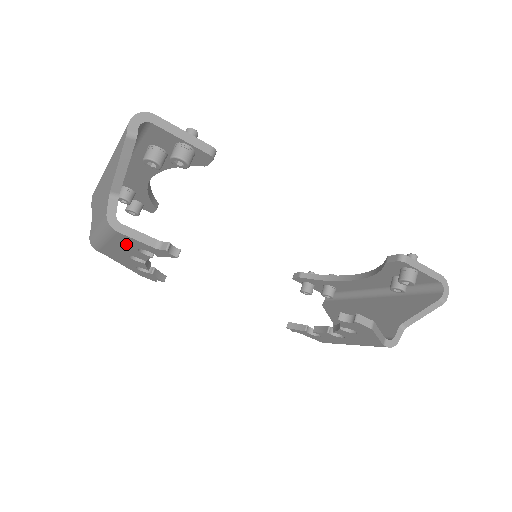
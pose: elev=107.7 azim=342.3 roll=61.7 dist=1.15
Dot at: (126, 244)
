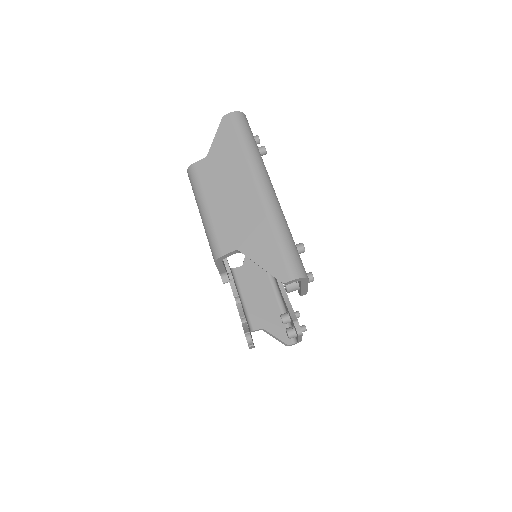
Dot at: occluded
